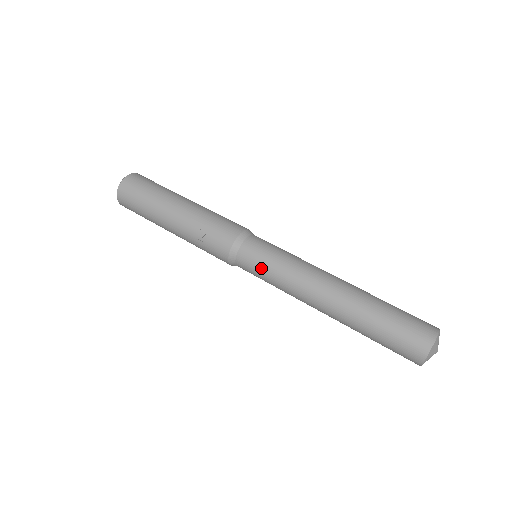
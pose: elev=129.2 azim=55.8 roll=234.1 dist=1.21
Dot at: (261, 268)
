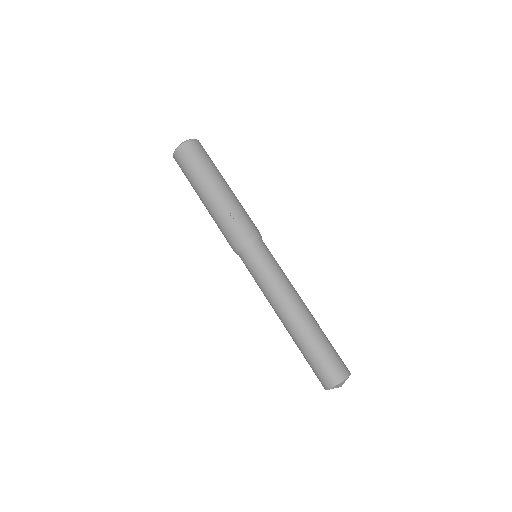
Dot at: (260, 266)
